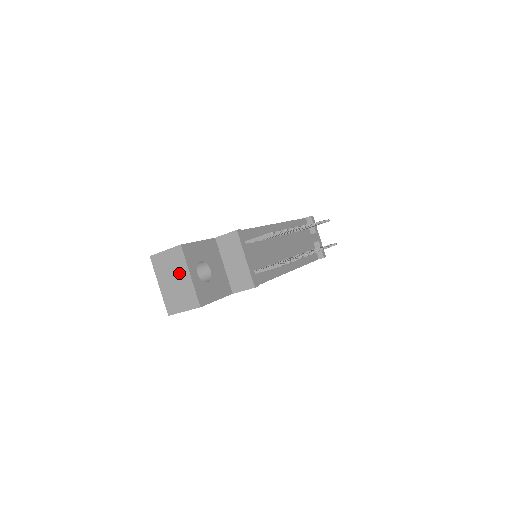
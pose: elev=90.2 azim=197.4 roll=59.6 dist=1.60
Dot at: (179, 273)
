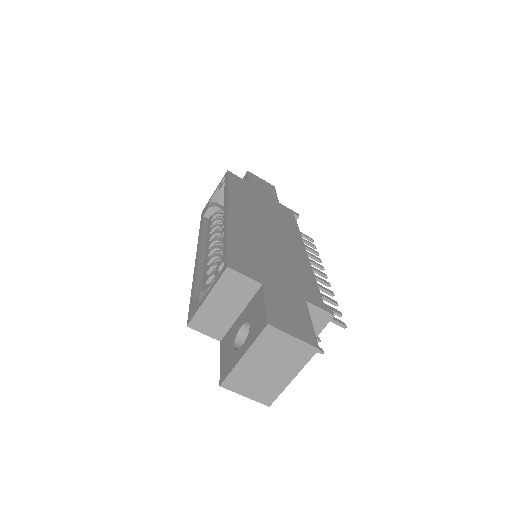
Dot at: (284, 367)
